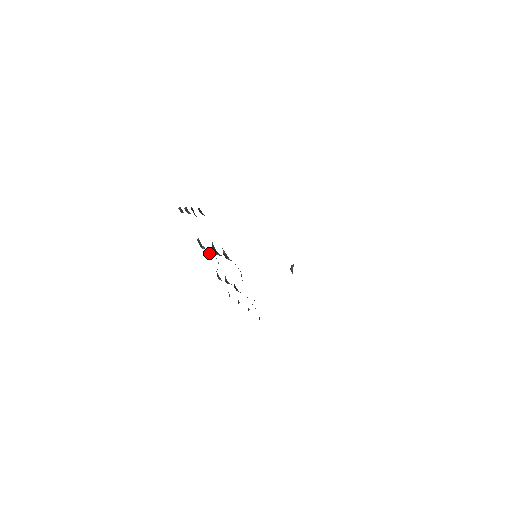
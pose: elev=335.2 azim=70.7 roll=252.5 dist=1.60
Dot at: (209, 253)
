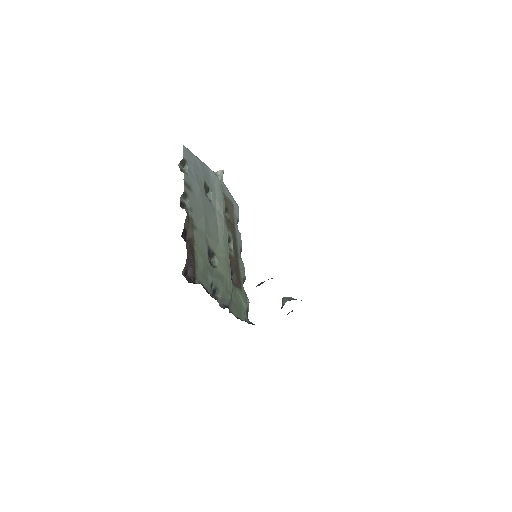
Dot at: (221, 175)
